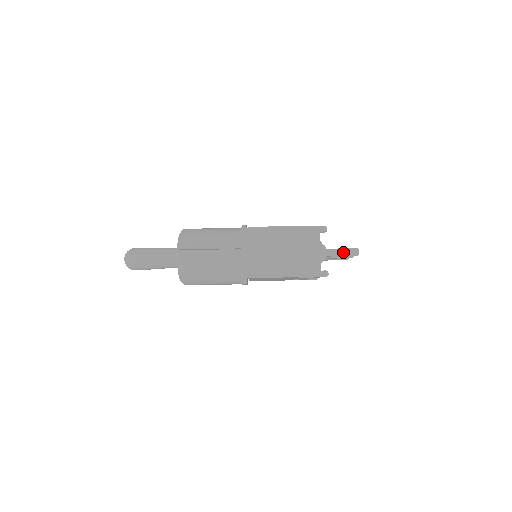
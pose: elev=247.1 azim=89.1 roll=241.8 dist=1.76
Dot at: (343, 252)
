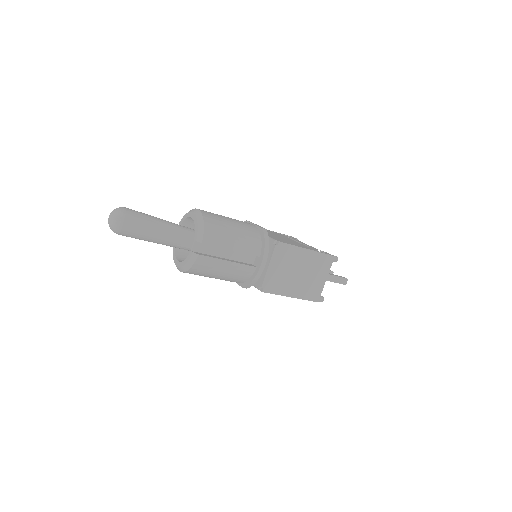
Dot at: (336, 279)
